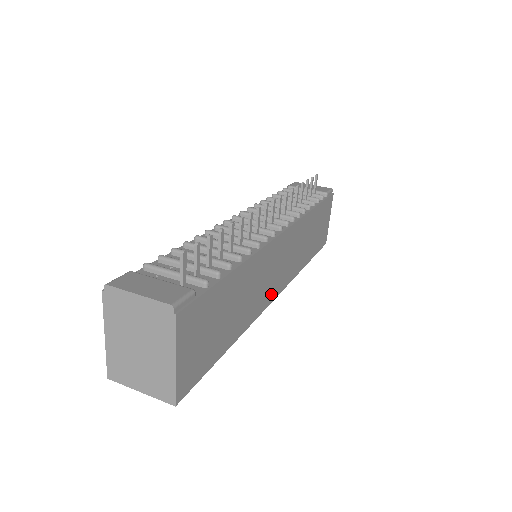
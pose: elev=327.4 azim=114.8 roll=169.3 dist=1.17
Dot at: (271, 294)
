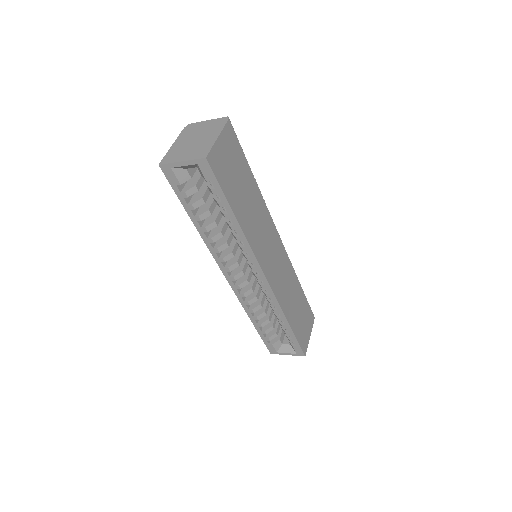
Dot at: (264, 263)
